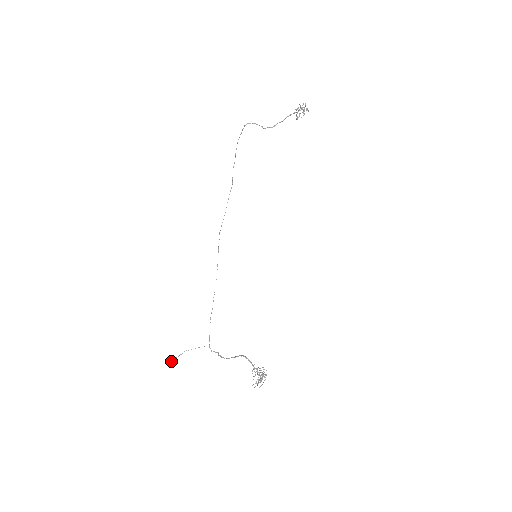
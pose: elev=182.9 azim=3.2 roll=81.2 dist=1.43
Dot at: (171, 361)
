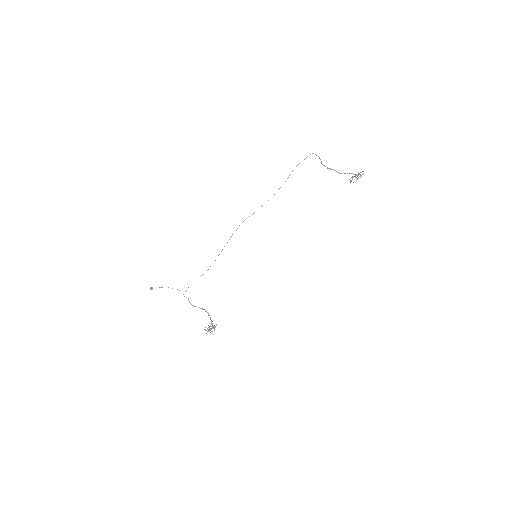
Dot at: (150, 289)
